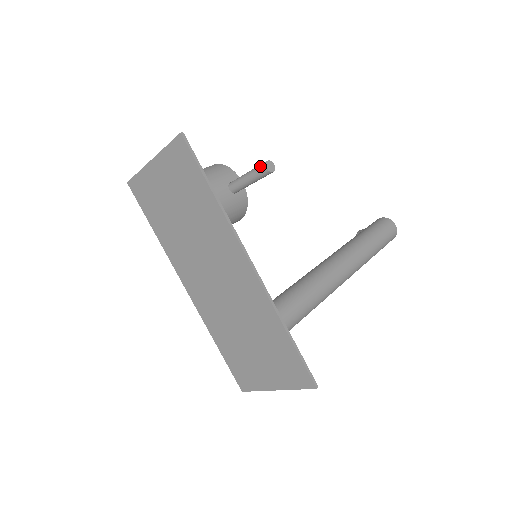
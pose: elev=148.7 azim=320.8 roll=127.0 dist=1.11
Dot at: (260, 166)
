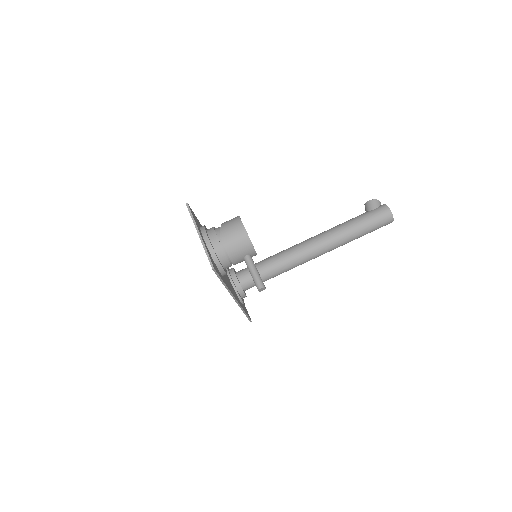
Dot at: (257, 285)
